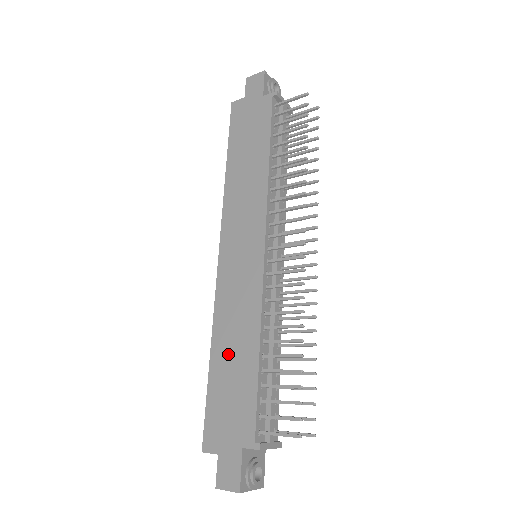
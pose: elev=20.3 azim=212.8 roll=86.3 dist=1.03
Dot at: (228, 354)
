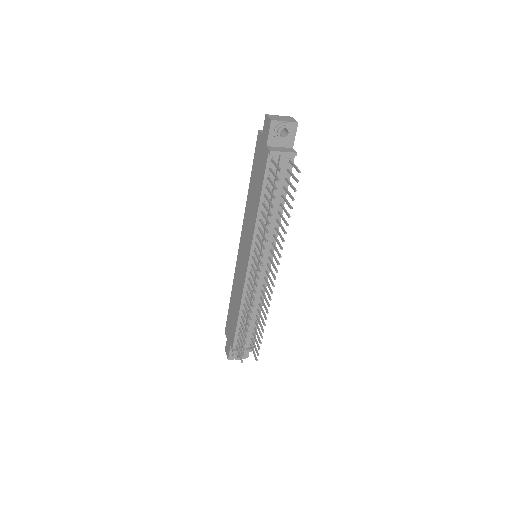
Dot at: (234, 302)
